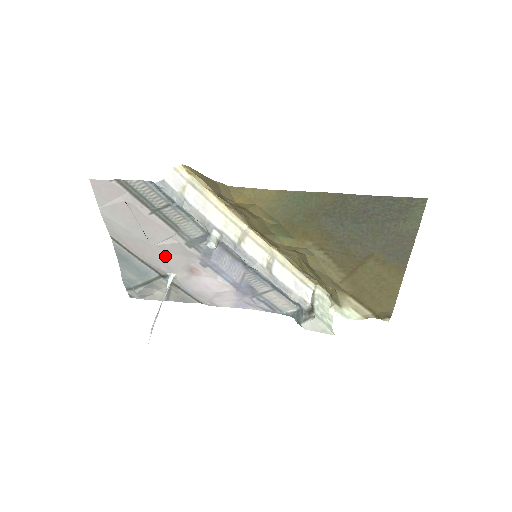
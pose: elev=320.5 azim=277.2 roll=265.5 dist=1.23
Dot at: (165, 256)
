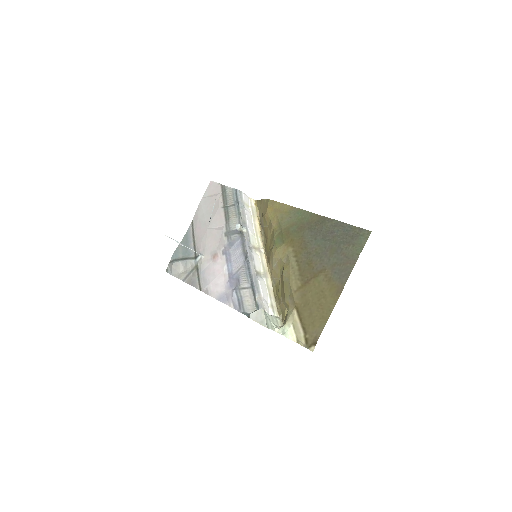
Dot at: (209, 239)
